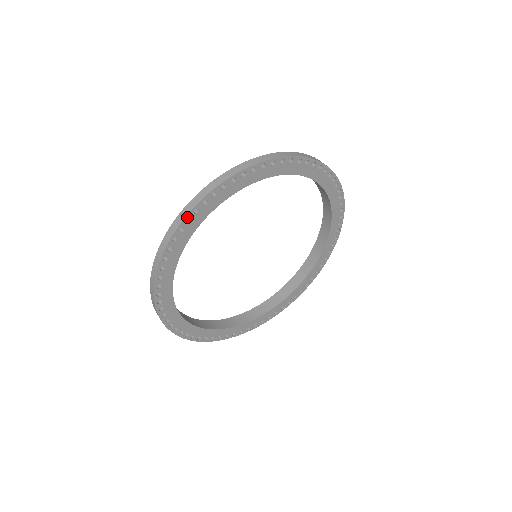
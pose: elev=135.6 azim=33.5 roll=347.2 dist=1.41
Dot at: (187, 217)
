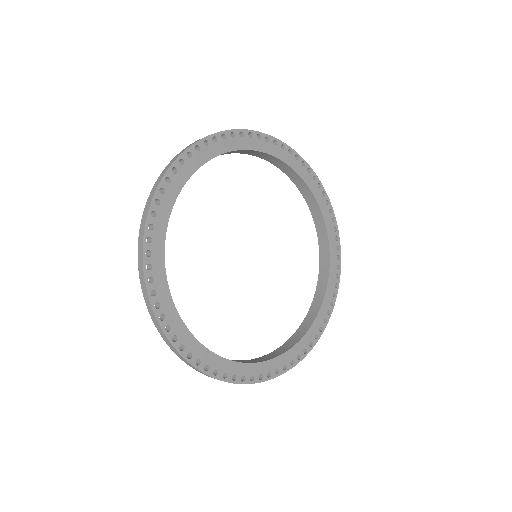
Dot at: (251, 132)
